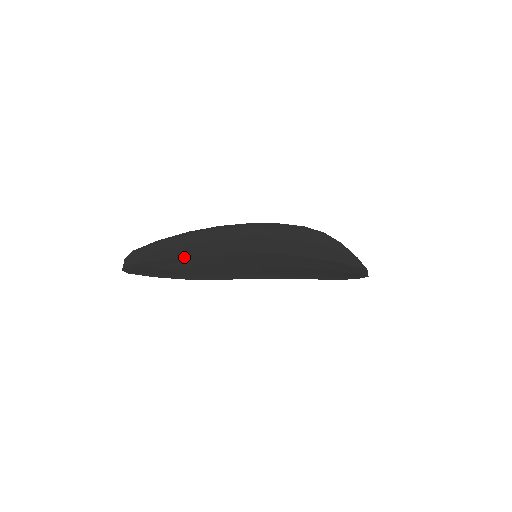
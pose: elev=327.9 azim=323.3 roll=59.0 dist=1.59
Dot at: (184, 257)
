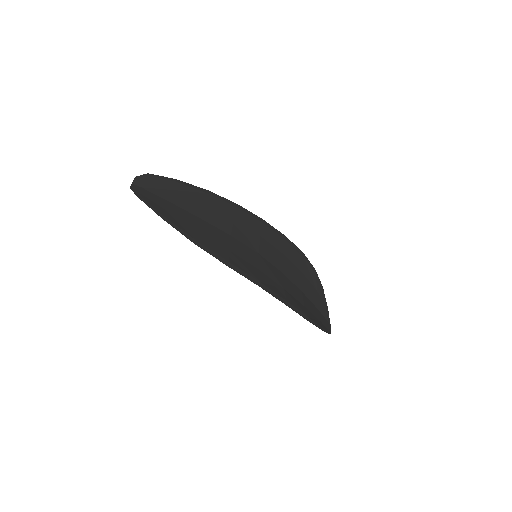
Dot at: (195, 214)
